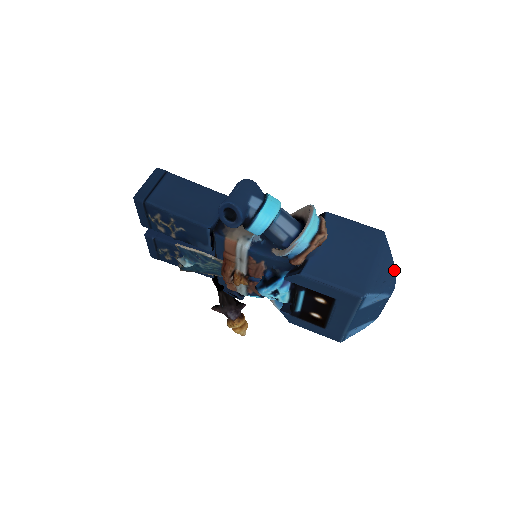
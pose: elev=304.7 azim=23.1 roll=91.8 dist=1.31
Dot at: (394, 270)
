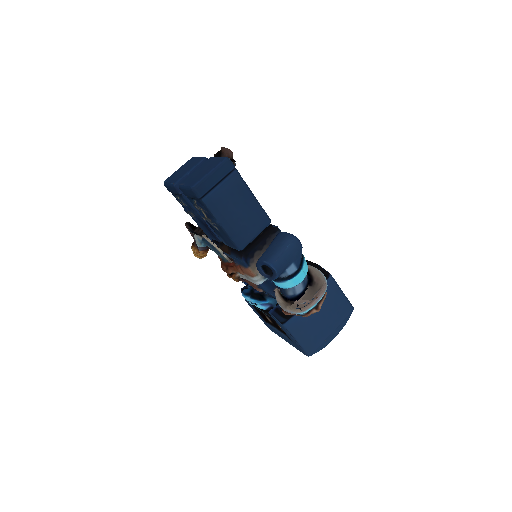
Dot at: occluded
